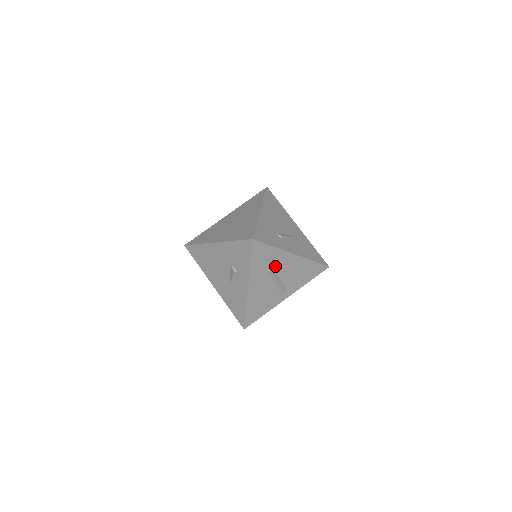
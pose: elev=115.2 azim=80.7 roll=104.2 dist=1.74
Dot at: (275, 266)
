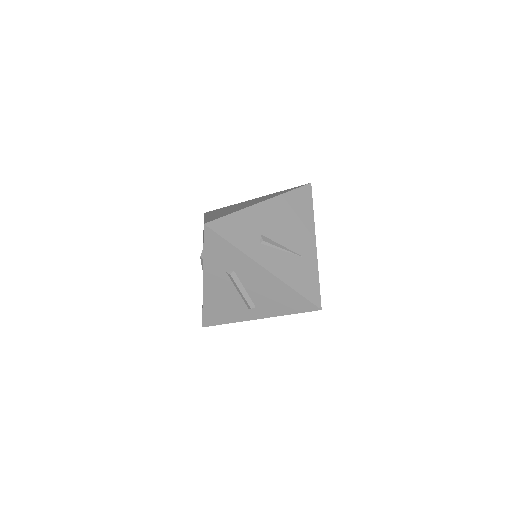
Dot at: (238, 271)
